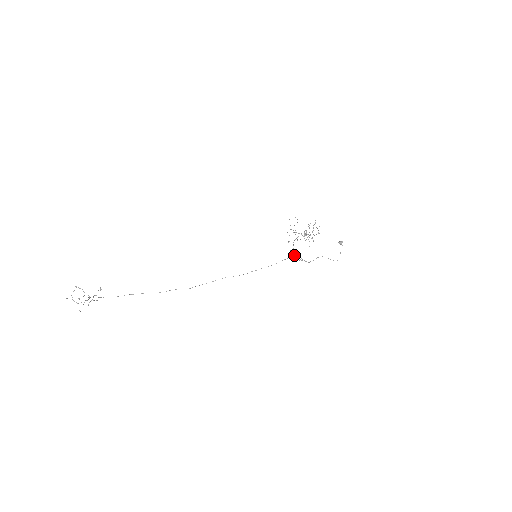
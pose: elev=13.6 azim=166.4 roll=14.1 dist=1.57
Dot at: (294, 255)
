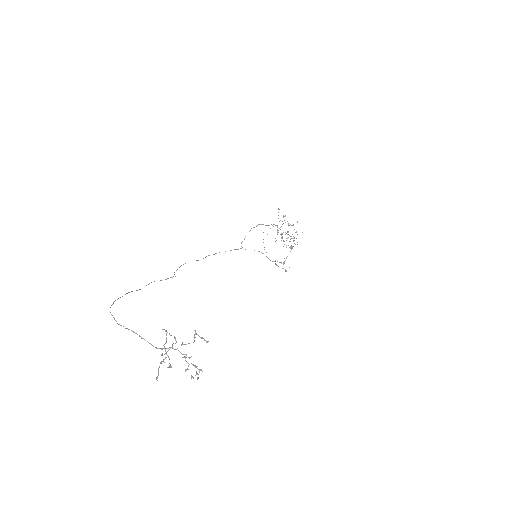
Dot at: occluded
